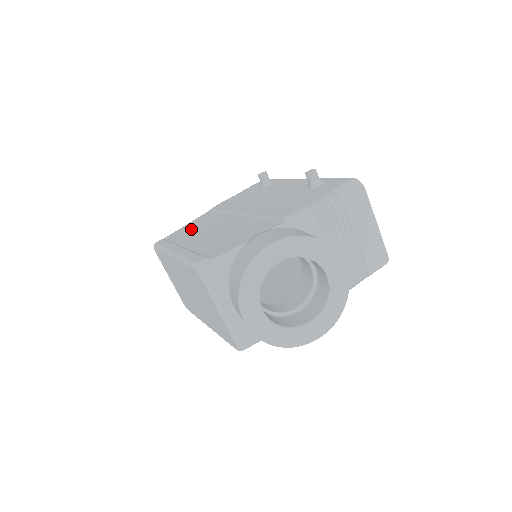
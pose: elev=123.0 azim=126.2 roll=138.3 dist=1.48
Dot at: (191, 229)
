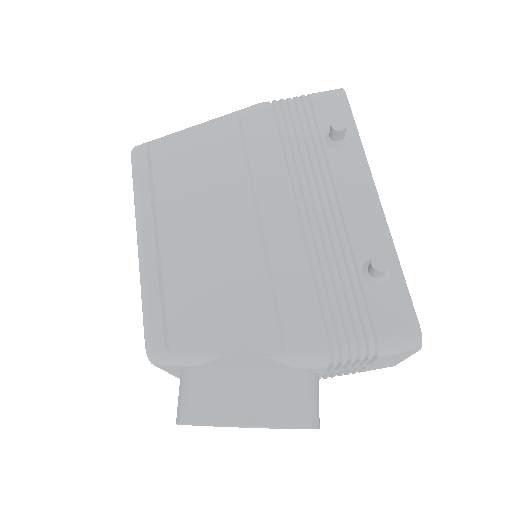
Dot at: (190, 166)
